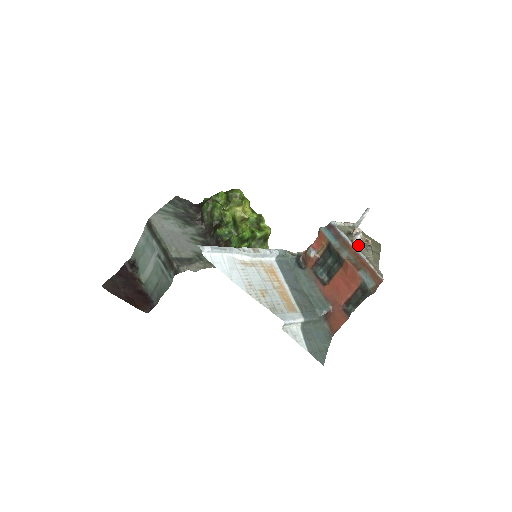
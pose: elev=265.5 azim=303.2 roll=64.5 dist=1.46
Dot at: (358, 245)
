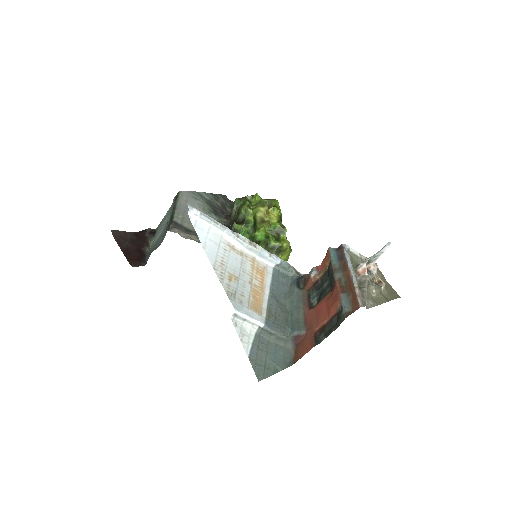
Dot at: (361, 275)
